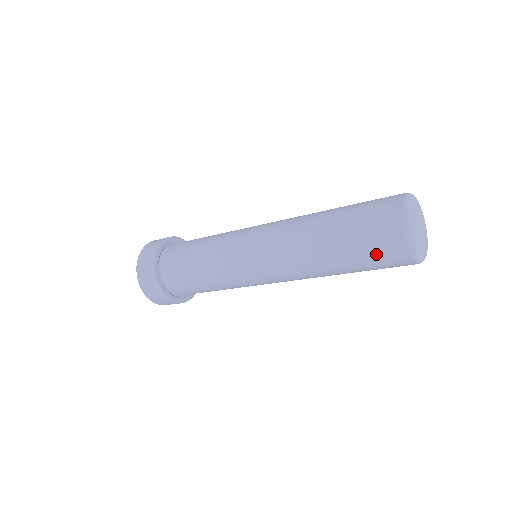
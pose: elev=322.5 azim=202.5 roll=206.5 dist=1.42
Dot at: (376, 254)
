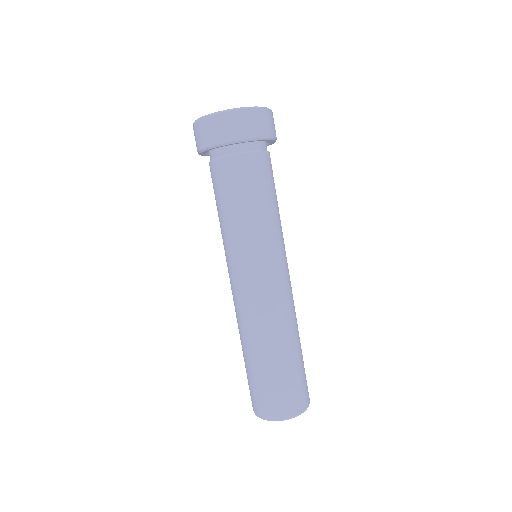
Dot at: occluded
